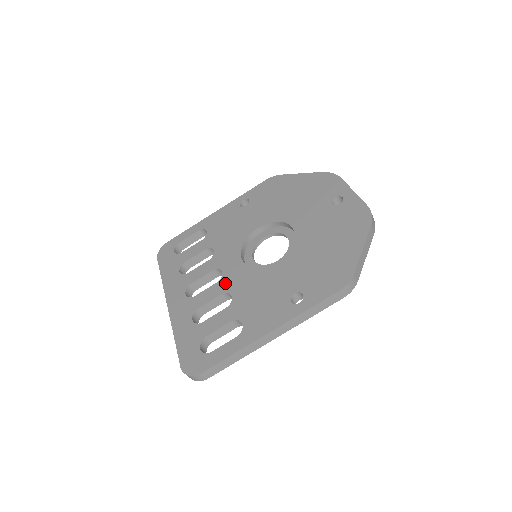
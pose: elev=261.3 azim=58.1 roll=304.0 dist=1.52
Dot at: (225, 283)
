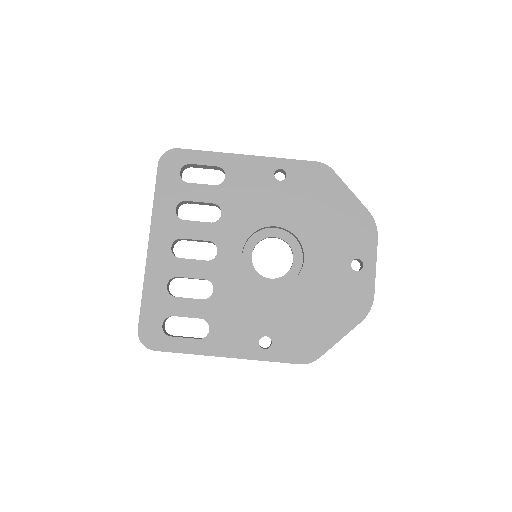
Dot at: (214, 269)
